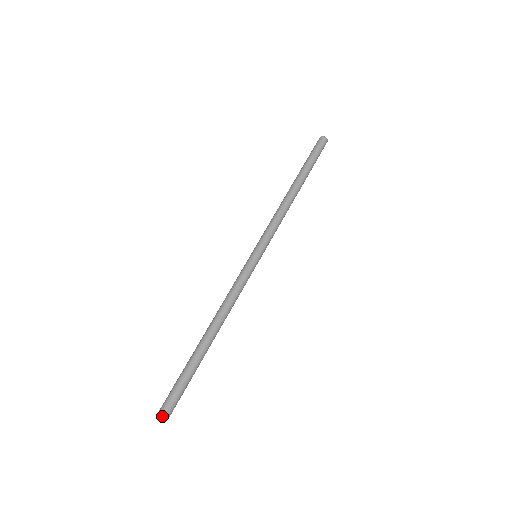
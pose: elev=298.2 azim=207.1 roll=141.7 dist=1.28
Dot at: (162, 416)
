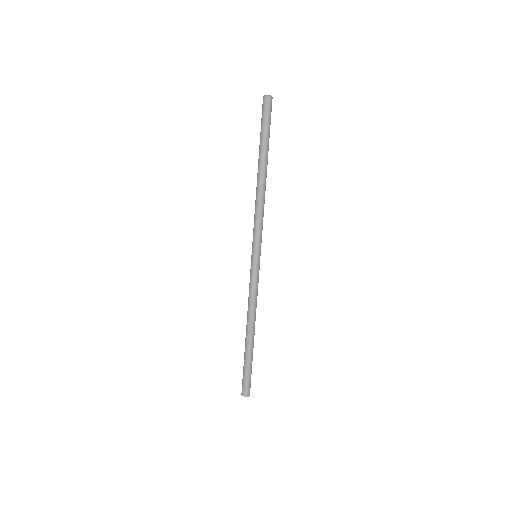
Dot at: occluded
